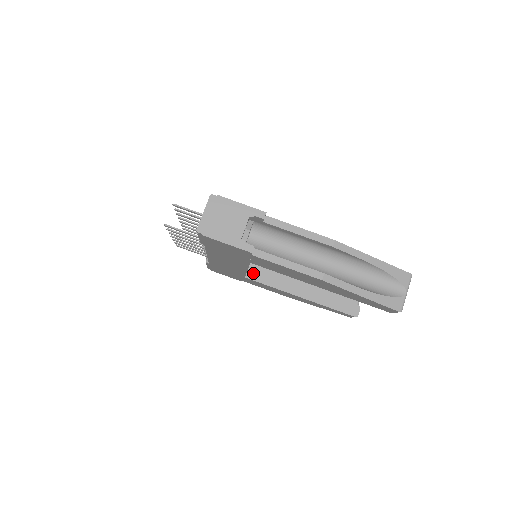
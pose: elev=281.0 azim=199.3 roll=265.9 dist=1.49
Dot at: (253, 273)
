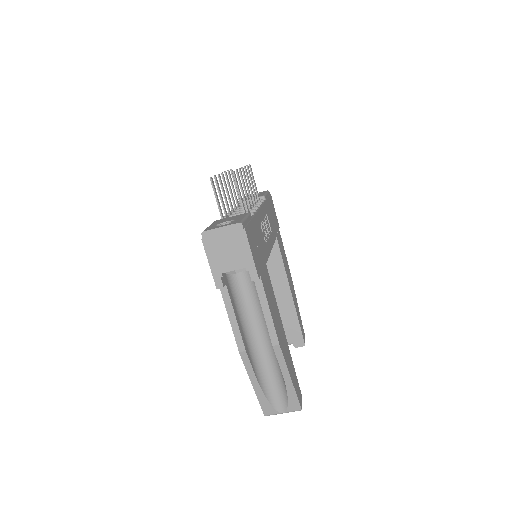
Dot at: occluded
